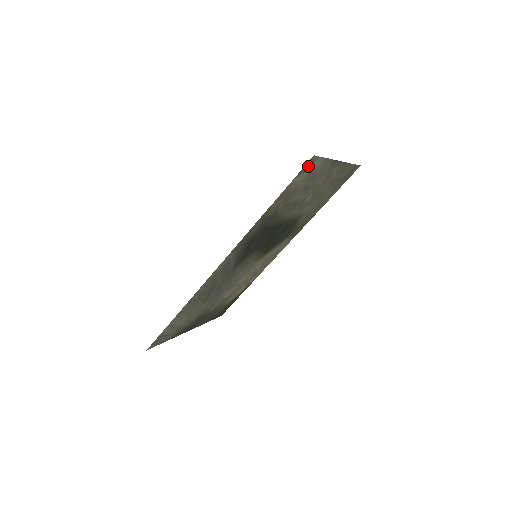
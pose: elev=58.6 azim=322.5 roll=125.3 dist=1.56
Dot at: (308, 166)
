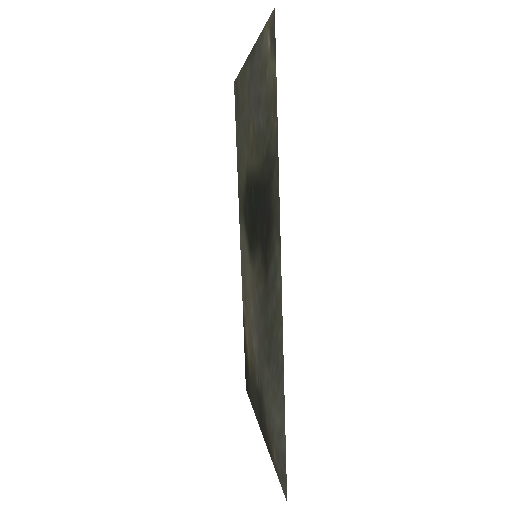
Dot at: (271, 37)
